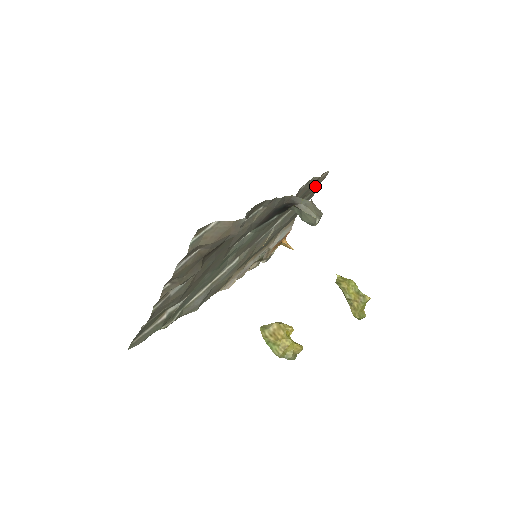
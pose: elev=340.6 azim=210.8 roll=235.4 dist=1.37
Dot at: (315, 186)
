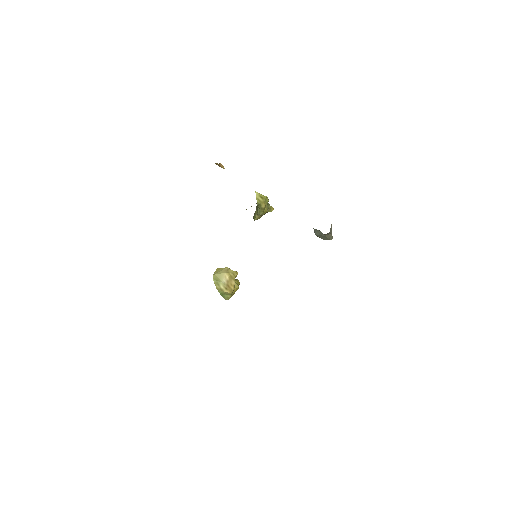
Dot at: occluded
